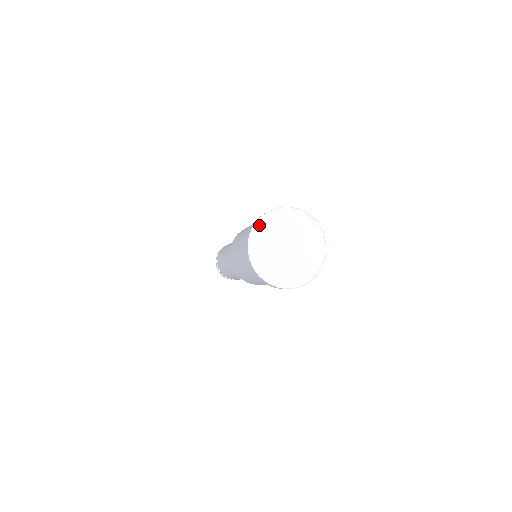
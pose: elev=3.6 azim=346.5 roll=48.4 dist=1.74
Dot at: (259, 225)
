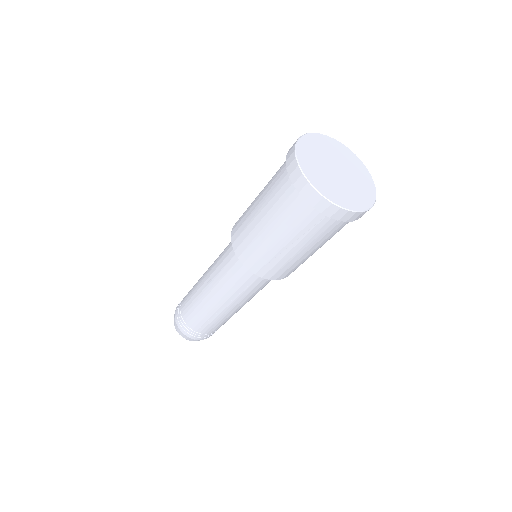
Dot at: (302, 142)
